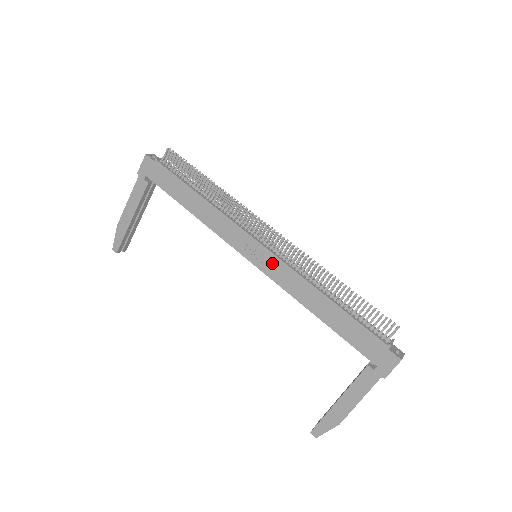
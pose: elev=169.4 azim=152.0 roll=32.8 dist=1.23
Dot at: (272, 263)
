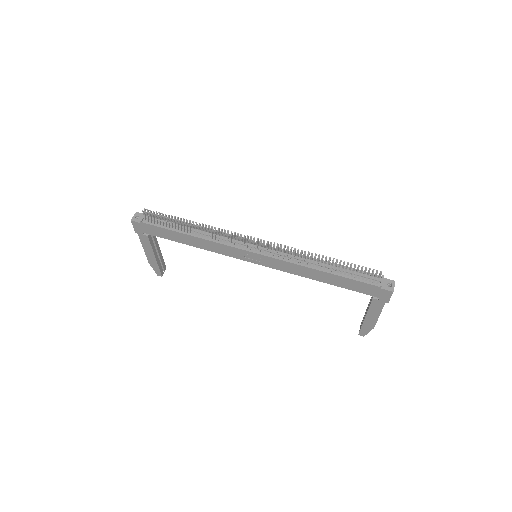
Dot at: (270, 261)
